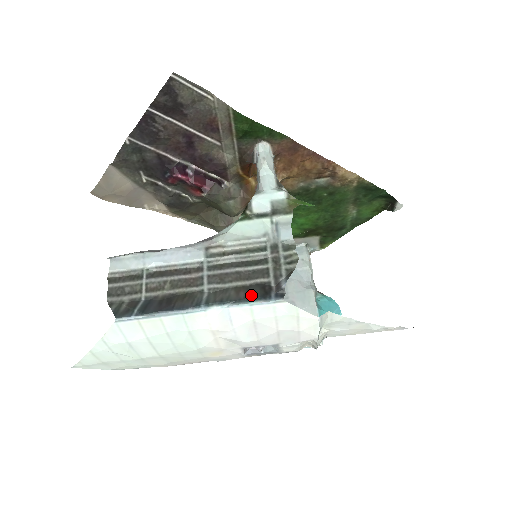
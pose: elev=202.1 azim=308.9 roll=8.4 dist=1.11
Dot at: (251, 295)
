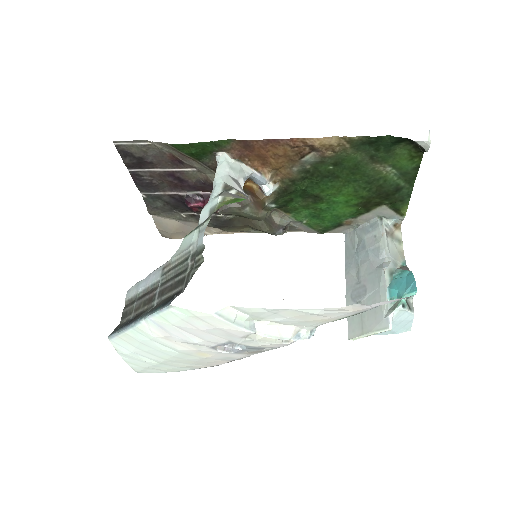
Dot at: (161, 304)
